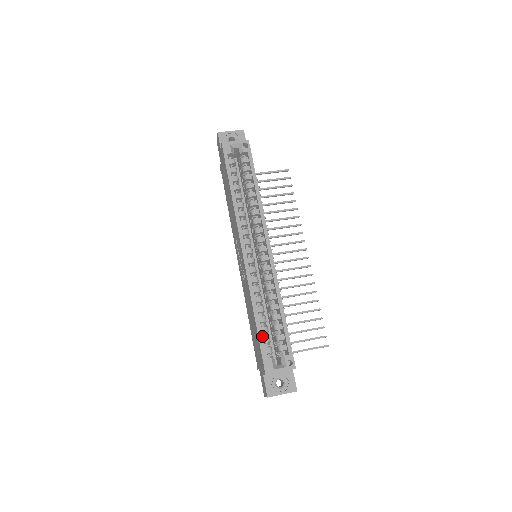
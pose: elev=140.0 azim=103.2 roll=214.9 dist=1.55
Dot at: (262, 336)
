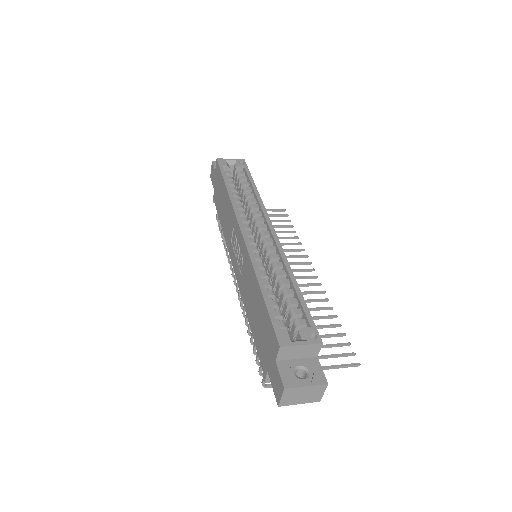
Dot at: occluded
